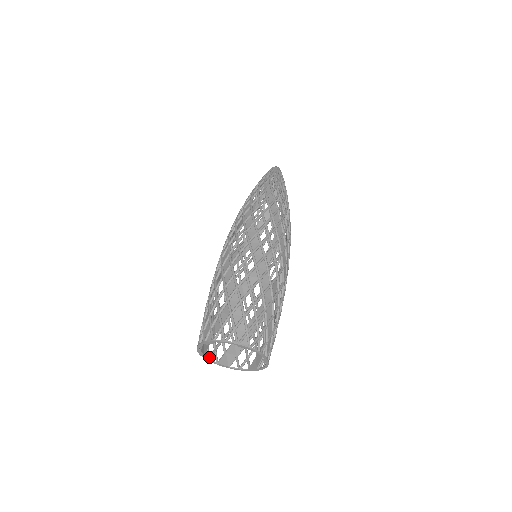
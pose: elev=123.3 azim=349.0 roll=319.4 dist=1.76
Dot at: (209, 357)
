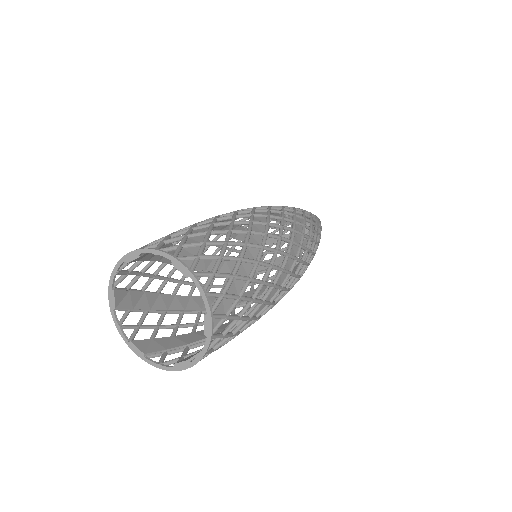
Dot at: (162, 363)
